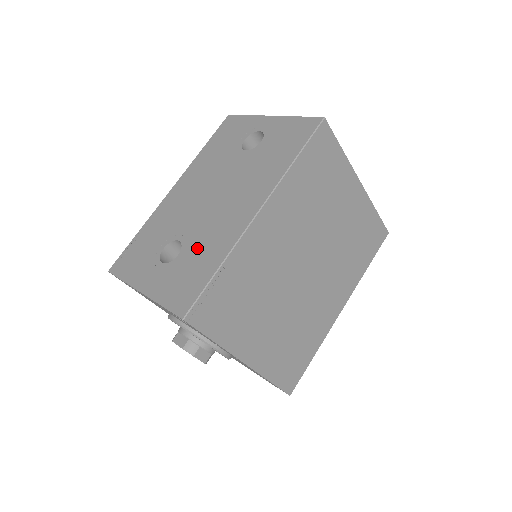
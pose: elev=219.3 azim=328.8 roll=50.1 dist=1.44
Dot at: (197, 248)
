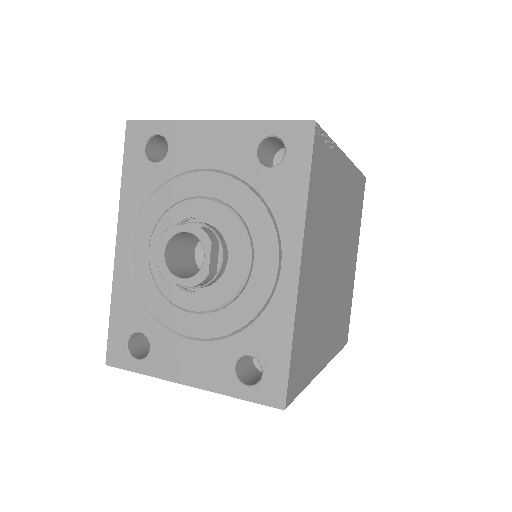
Dot at: occluded
